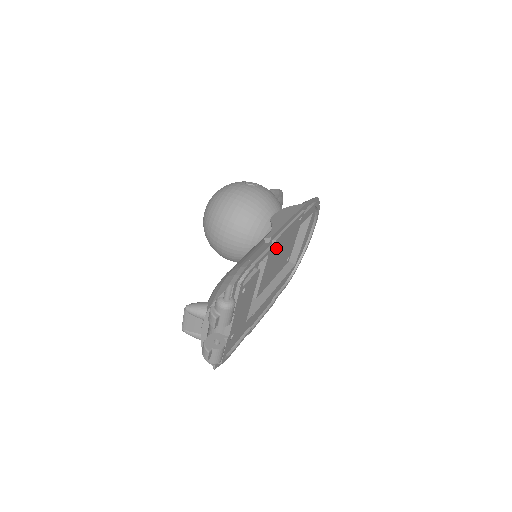
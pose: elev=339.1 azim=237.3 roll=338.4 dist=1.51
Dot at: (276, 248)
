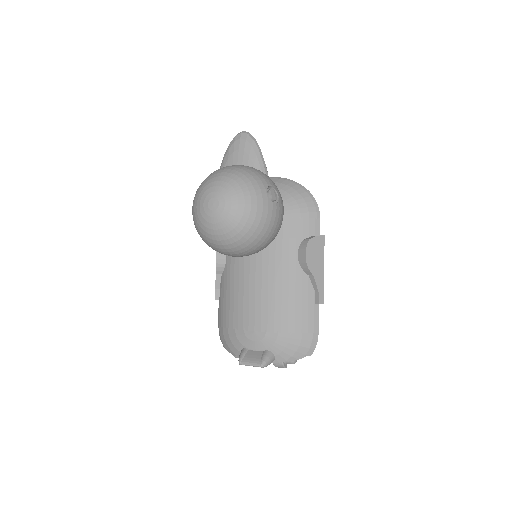
Dot at: occluded
